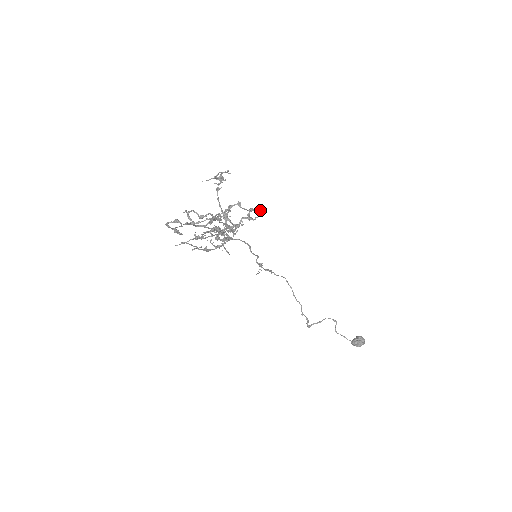
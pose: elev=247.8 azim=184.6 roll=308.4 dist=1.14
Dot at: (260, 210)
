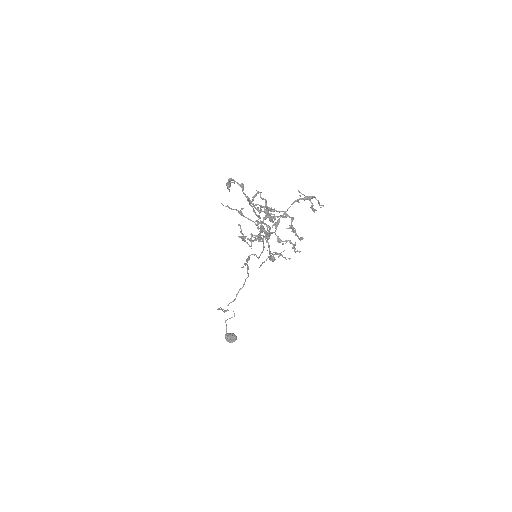
Dot at: (301, 239)
